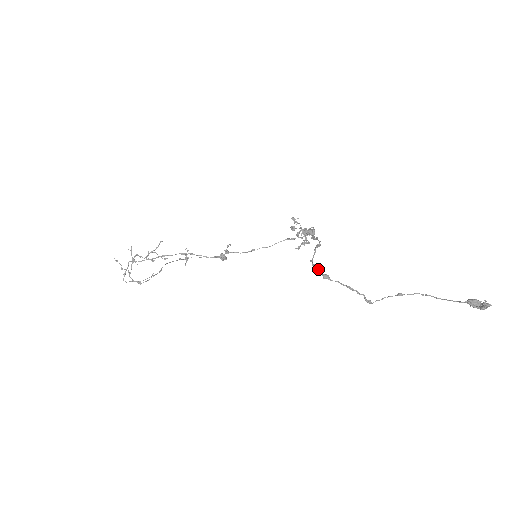
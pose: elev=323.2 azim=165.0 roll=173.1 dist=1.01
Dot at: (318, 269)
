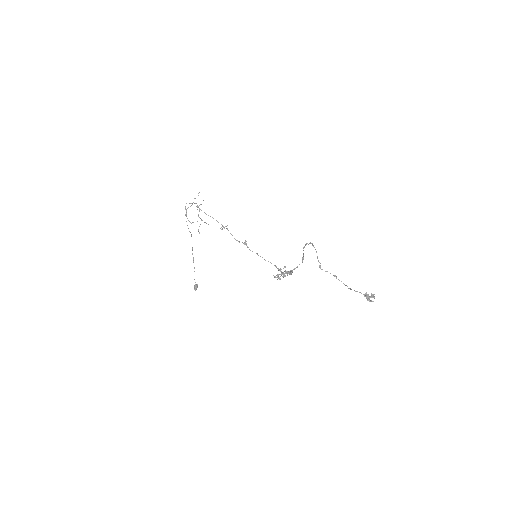
Dot at: (310, 243)
